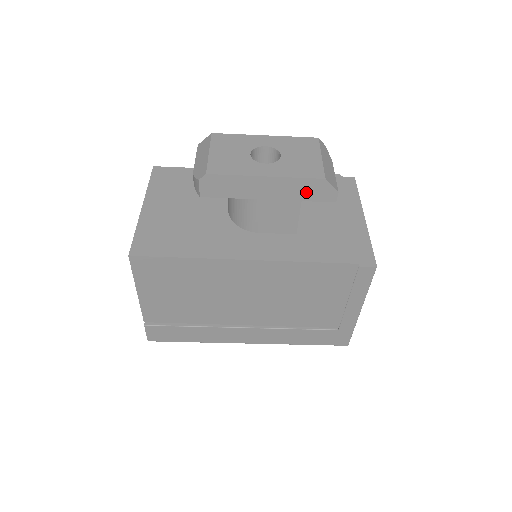
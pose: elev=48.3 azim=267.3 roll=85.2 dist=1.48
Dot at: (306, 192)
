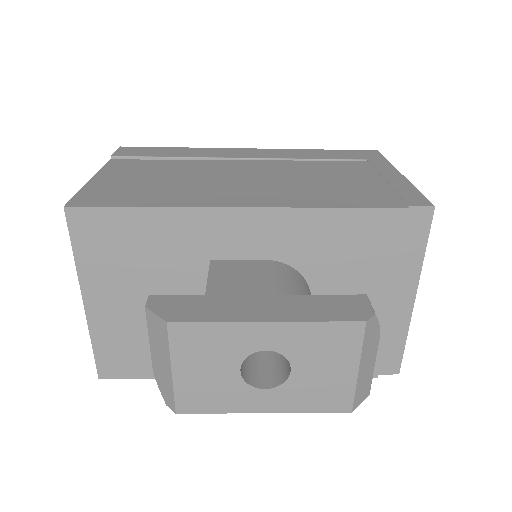
Dot at: occluded
